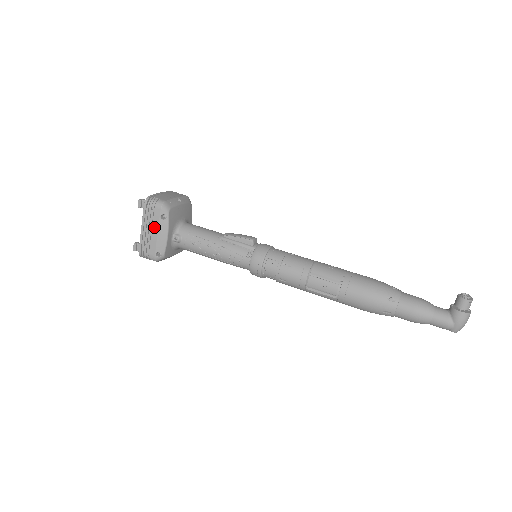
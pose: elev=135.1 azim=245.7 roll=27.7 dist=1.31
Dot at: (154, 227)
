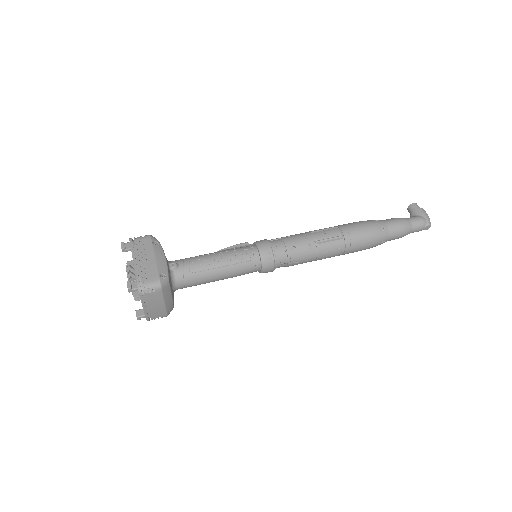
Dot at: (148, 253)
